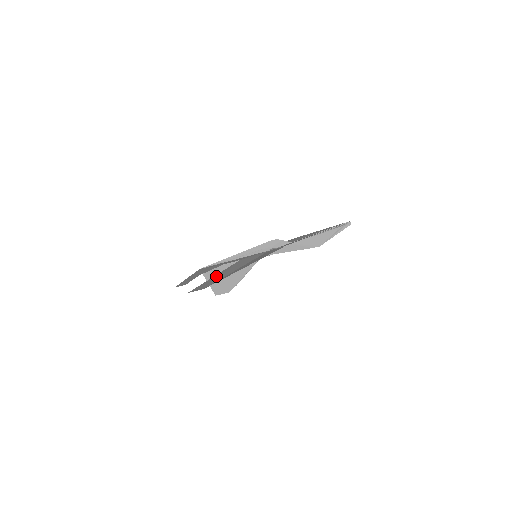
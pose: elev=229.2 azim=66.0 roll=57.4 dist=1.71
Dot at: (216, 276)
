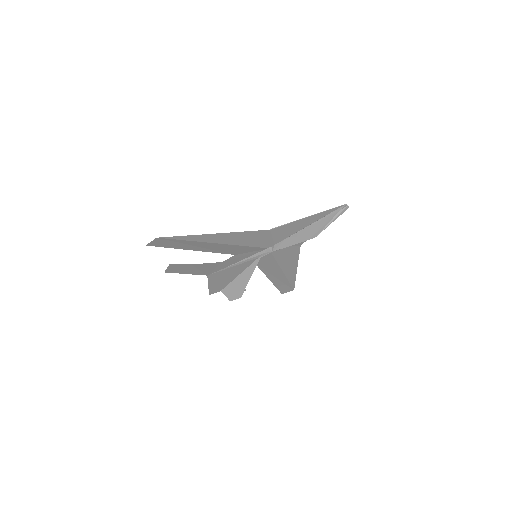
Dot at: (189, 247)
